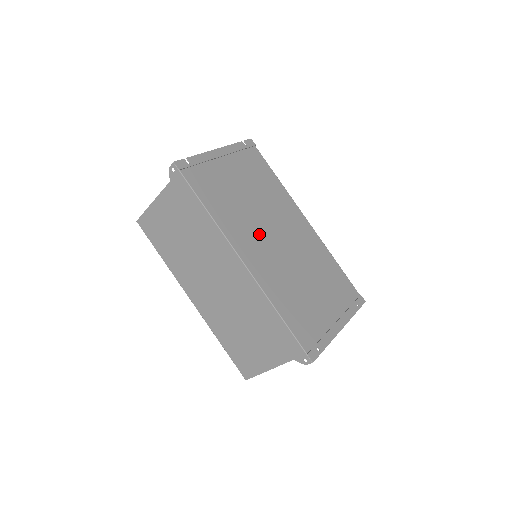
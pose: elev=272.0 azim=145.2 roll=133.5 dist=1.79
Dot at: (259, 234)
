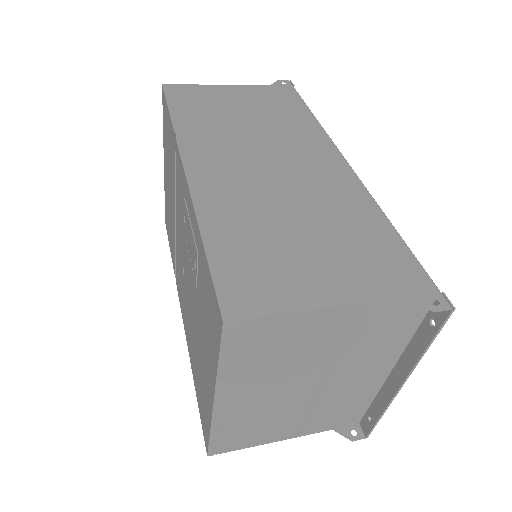
Dot at: occluded
